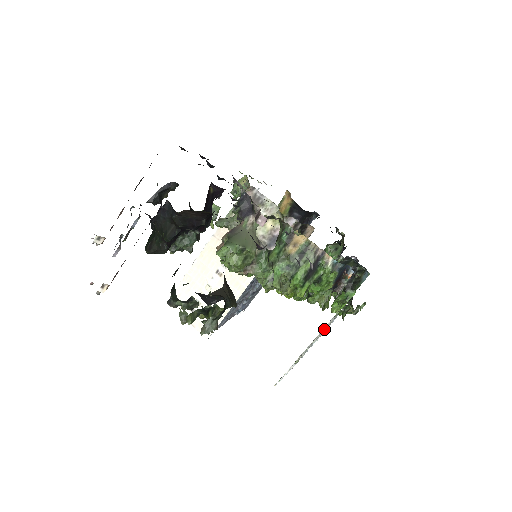
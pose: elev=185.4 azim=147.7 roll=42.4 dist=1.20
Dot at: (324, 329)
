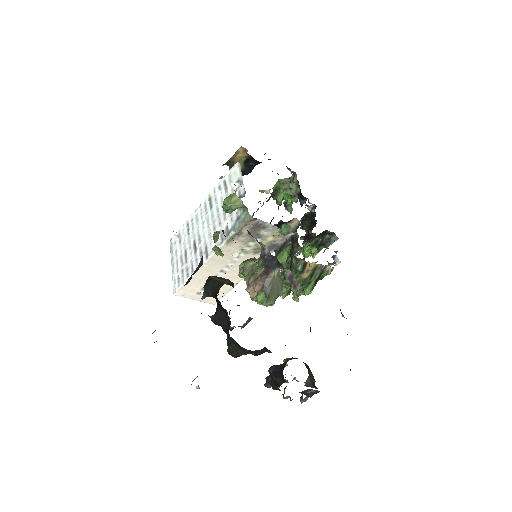
Dot at: occluded
